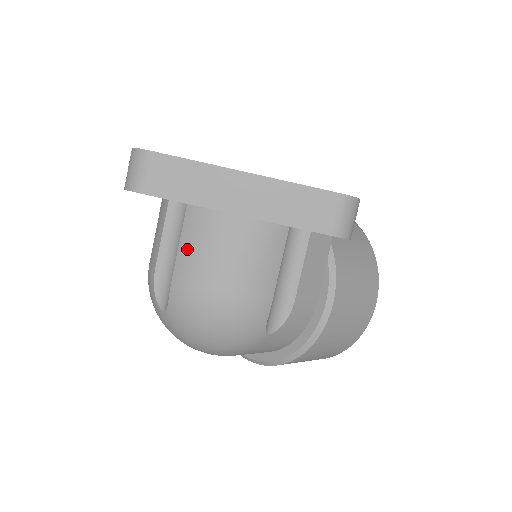
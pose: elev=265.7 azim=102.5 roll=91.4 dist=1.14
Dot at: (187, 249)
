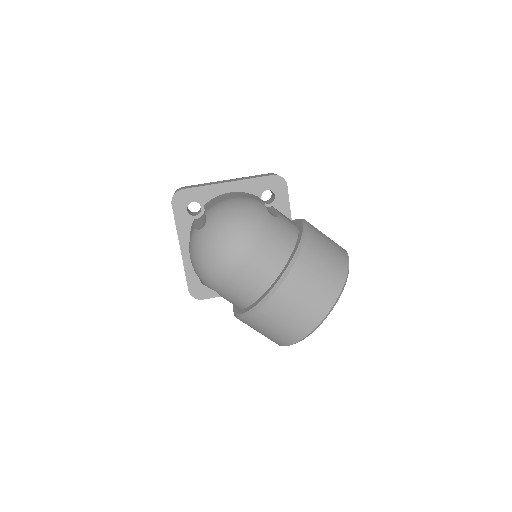
Dot at: (209, 205)
